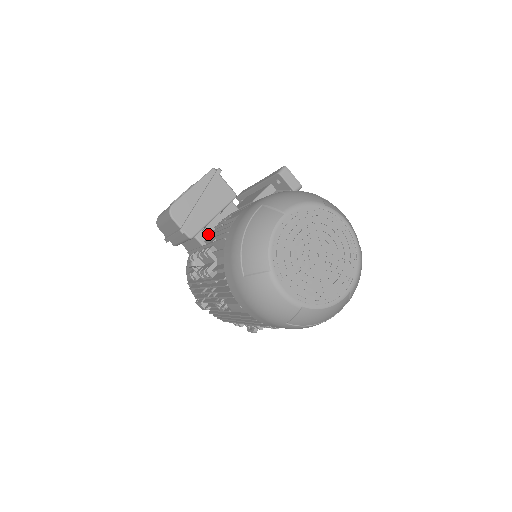
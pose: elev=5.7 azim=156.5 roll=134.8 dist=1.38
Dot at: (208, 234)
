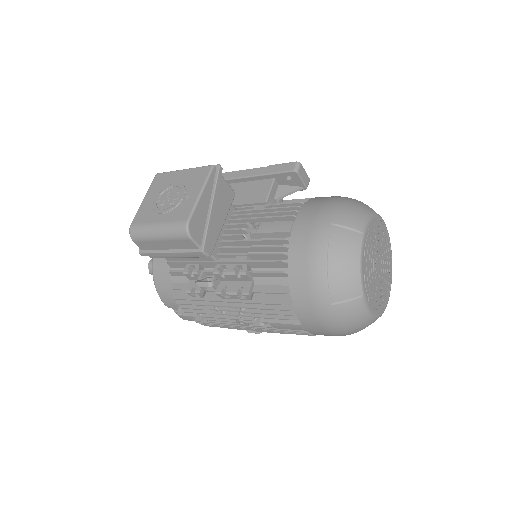
Dot at: (218, 245)
